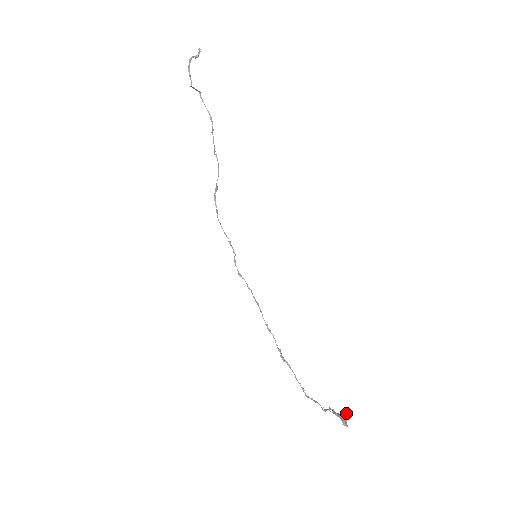
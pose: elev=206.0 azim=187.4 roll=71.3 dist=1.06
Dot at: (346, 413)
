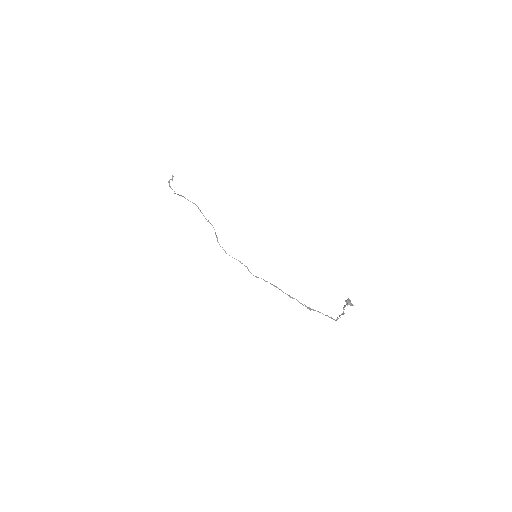
Dot at: occluded
